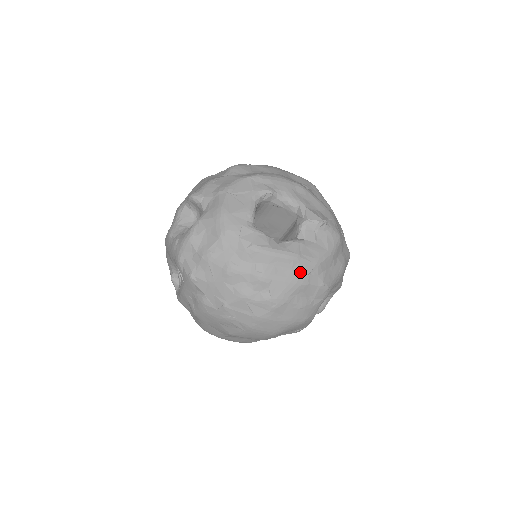
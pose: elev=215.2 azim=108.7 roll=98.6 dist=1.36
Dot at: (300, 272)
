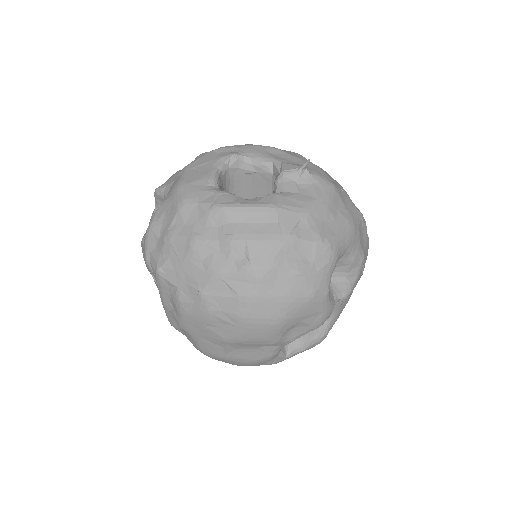
Dot at: (282, 225)
